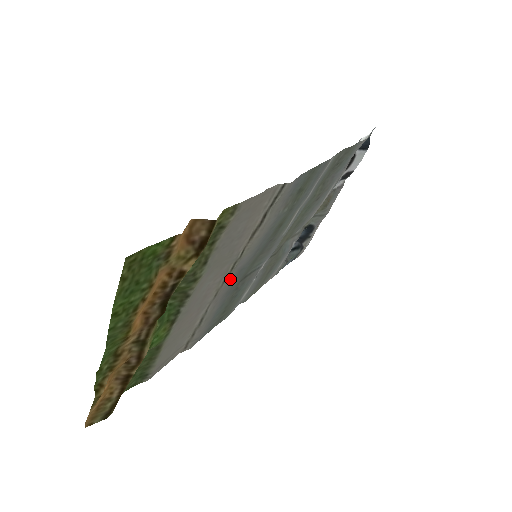
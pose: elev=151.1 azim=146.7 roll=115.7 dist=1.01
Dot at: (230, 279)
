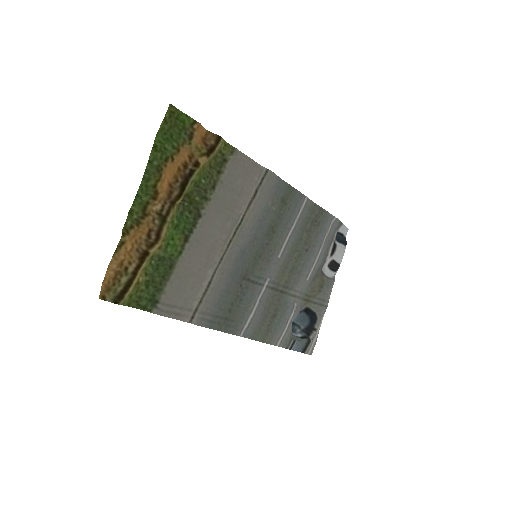
Dot at: (234, 255)
